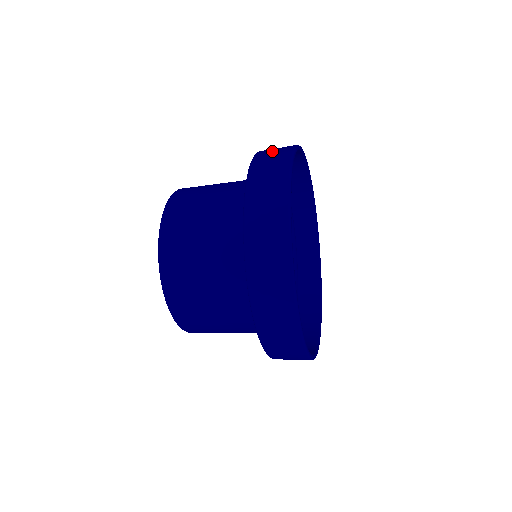
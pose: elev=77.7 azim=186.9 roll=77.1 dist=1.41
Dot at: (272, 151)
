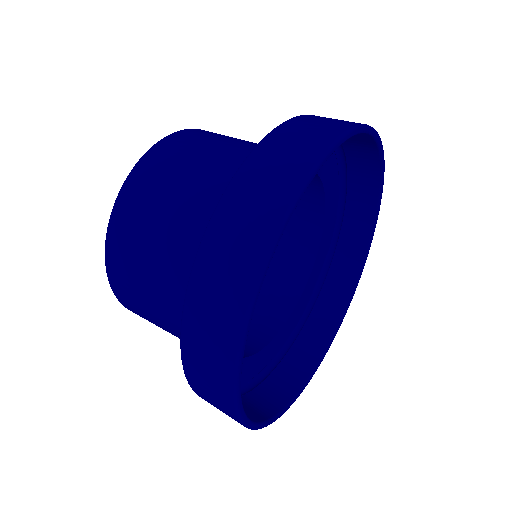
Dot at: occluded
